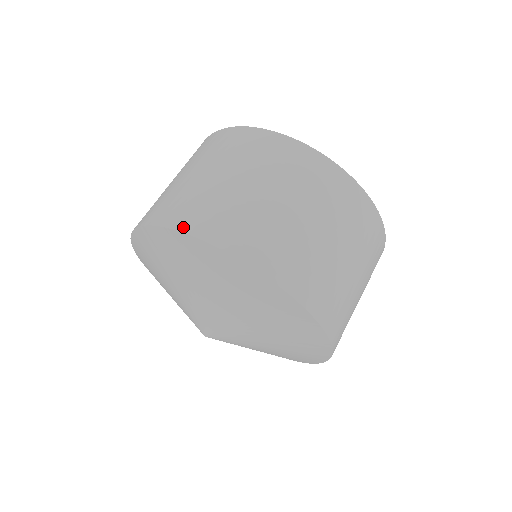
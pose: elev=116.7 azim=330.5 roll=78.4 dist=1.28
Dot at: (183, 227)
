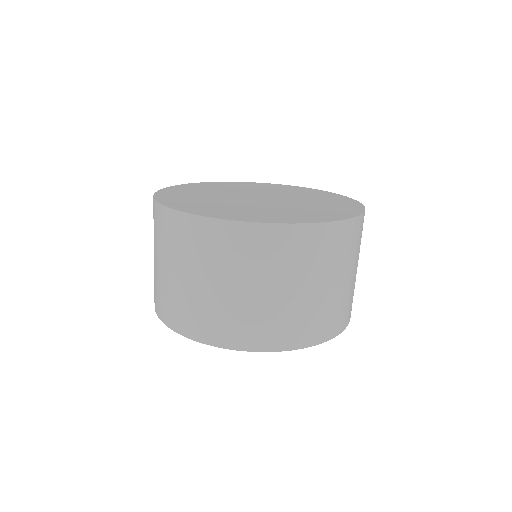
Dot at: (290, 347)
